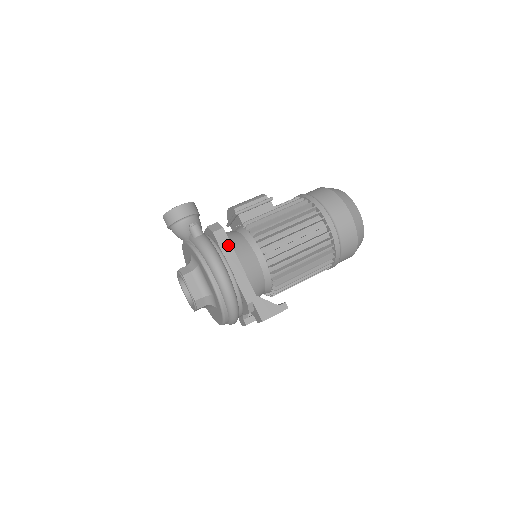
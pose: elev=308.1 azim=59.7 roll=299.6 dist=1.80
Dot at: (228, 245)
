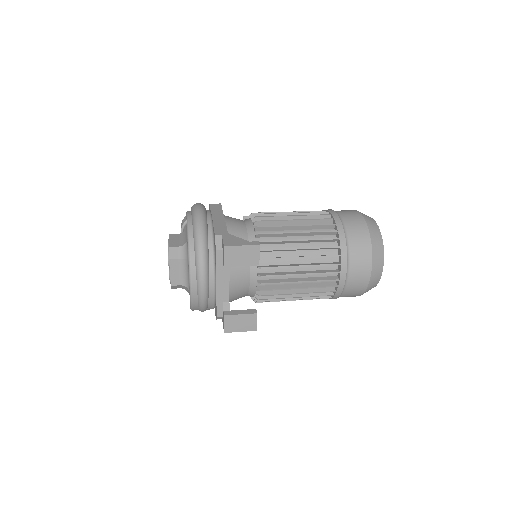
Dot at: (219, 210)
